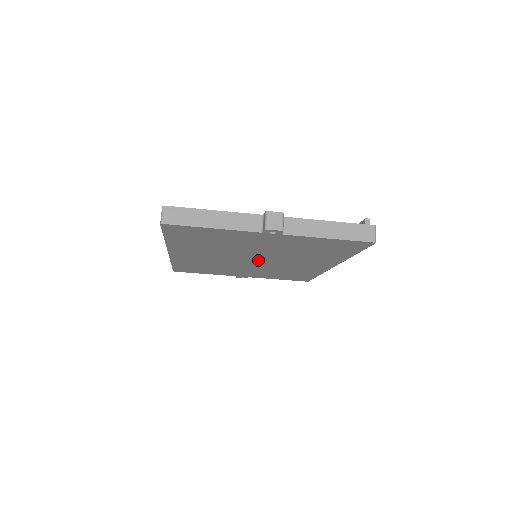
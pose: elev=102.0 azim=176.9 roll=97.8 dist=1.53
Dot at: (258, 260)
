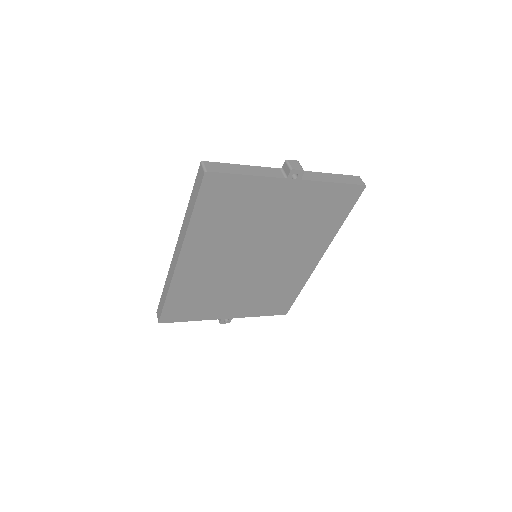
Dot at: (259, 259)
